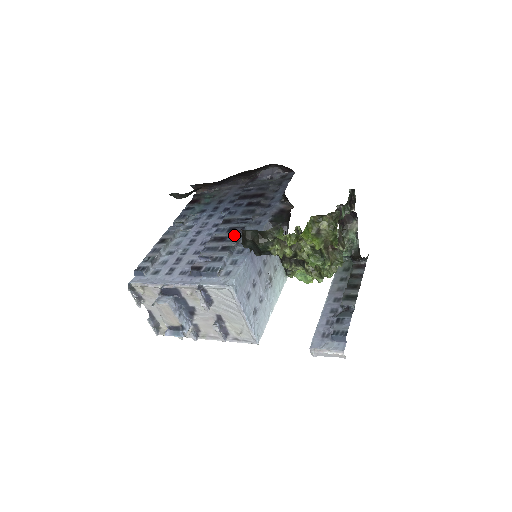
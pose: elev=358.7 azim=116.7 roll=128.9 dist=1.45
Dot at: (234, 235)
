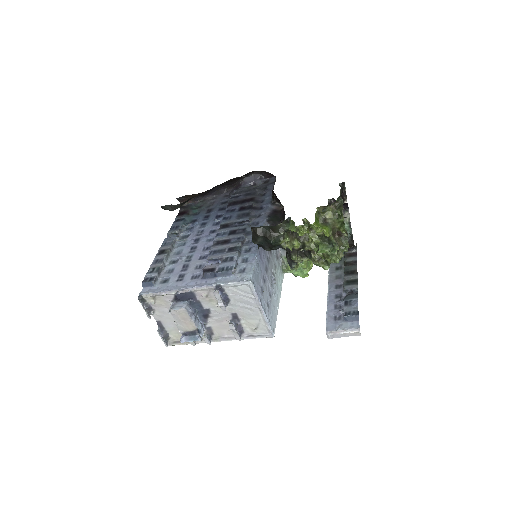
Dot at: (237, 237)
